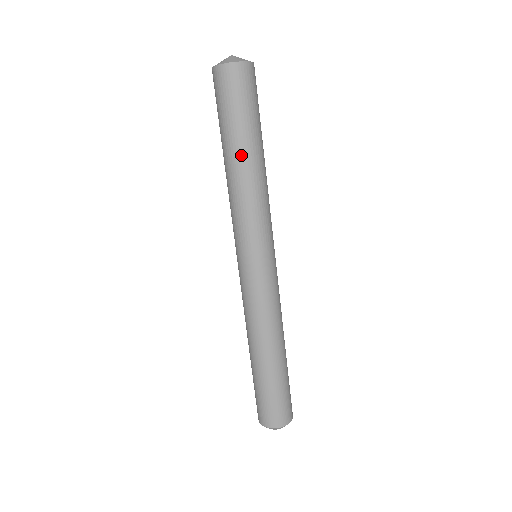
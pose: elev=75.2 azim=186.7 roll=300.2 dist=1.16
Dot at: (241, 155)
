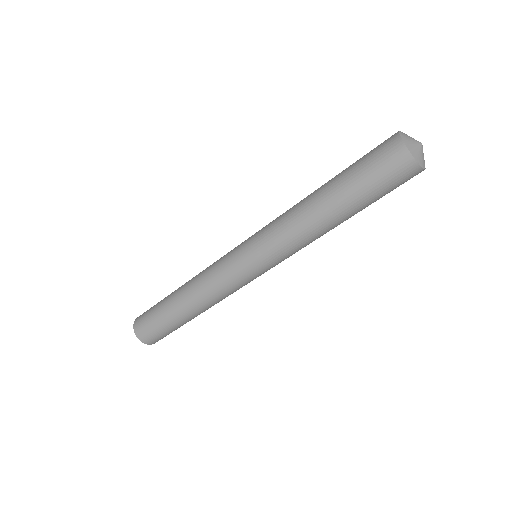
Dot at: (336, 214)
